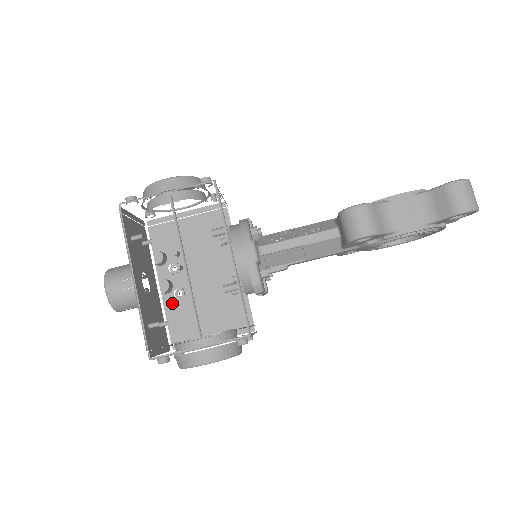
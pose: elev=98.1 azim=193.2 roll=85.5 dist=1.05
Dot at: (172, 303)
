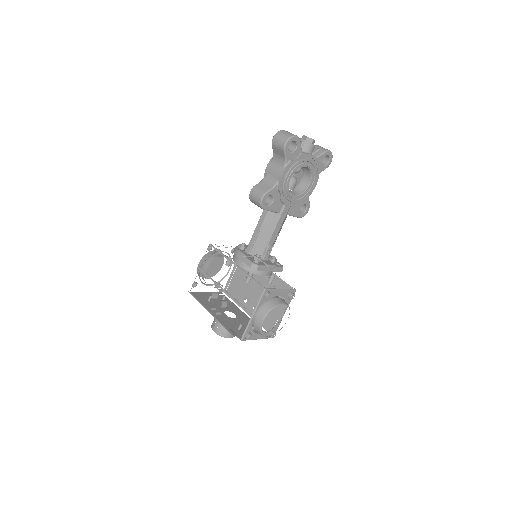
Dot at: occluded
